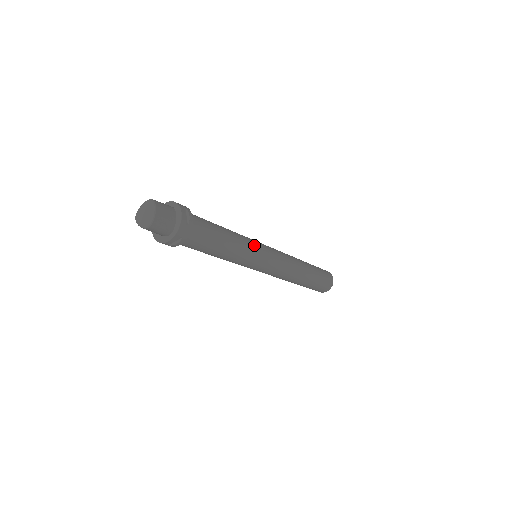
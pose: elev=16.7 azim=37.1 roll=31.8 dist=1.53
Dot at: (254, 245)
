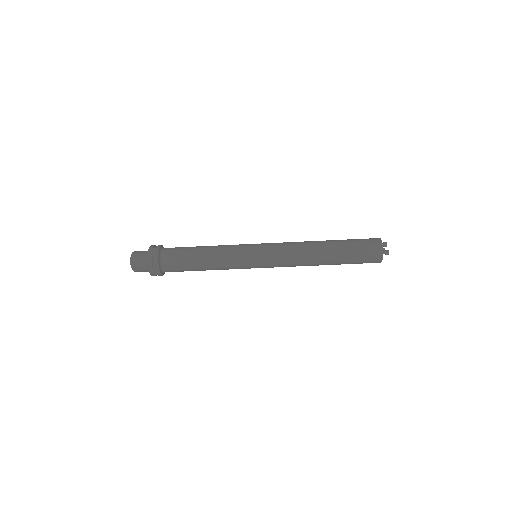
Dot at: (237, 245)
